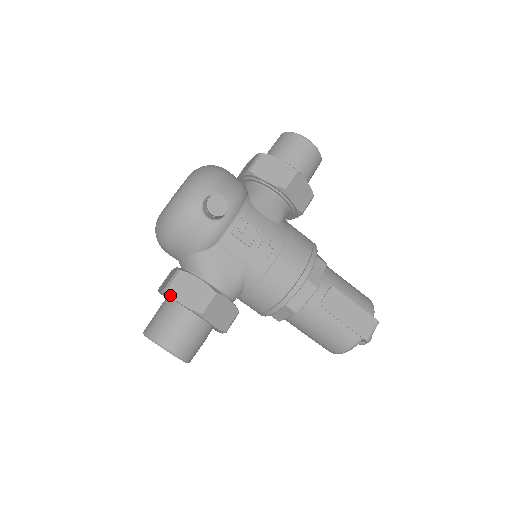
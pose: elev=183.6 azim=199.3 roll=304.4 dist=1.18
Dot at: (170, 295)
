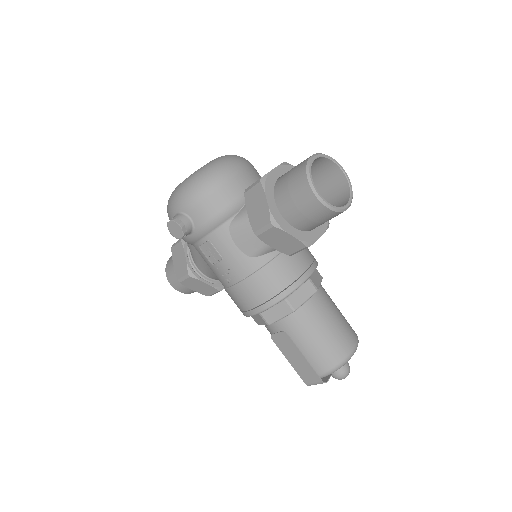
Dot at: (172, 253)
